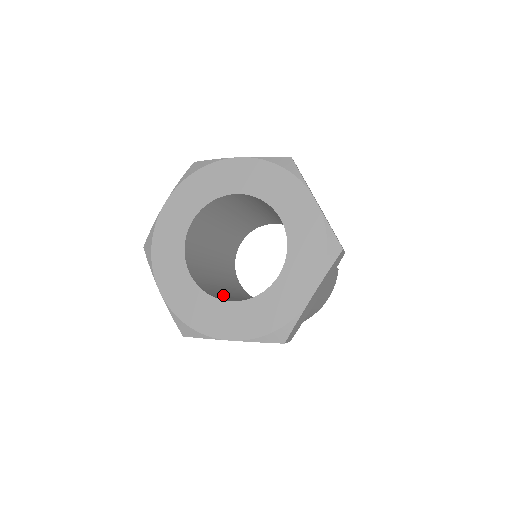
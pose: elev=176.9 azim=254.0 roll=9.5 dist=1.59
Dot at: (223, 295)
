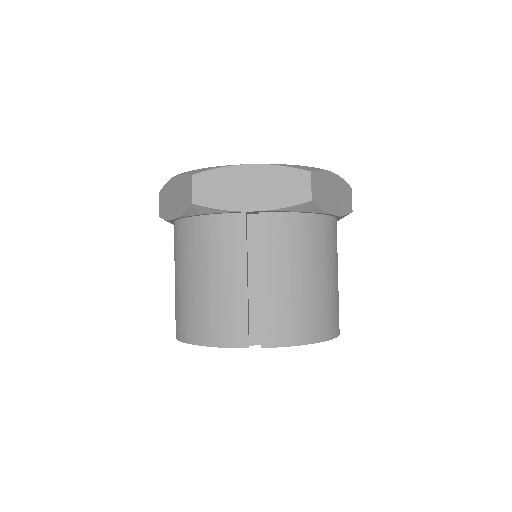
Dot at: occluded
